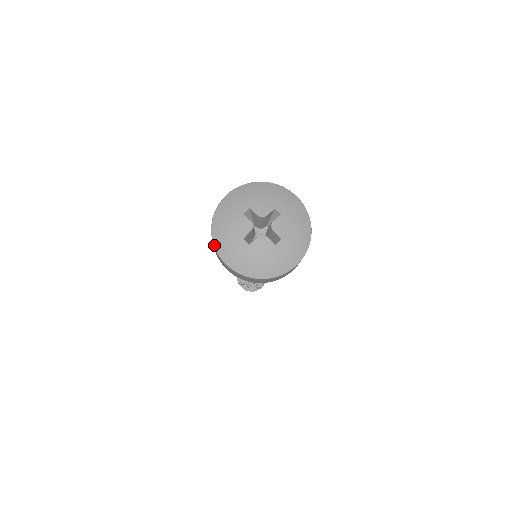
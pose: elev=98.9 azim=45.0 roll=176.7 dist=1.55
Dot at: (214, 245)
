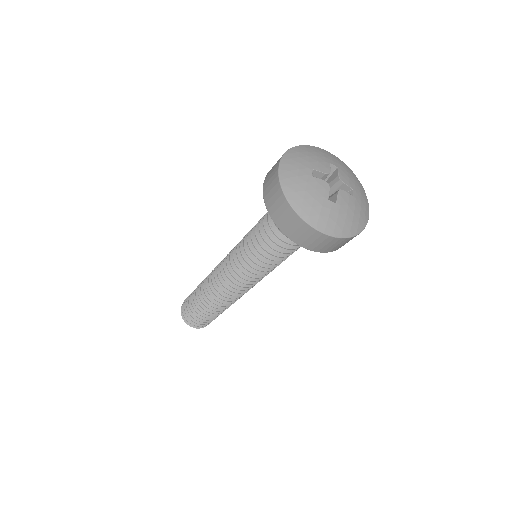
Dot at: (286, 152)
